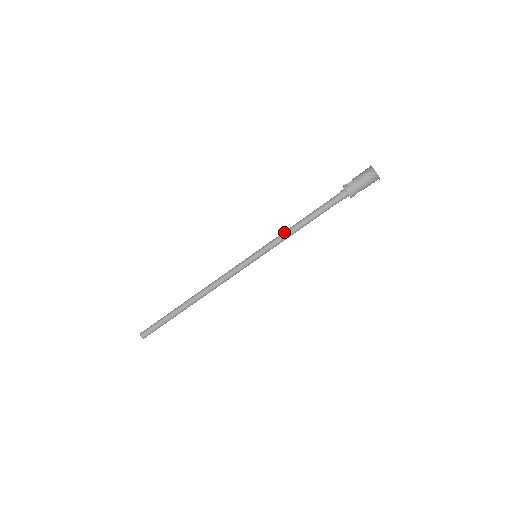
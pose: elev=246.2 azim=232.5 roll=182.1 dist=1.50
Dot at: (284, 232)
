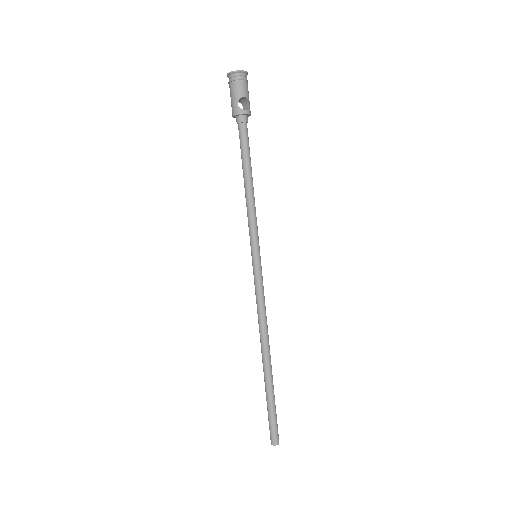
Dot at: (248, 209)
